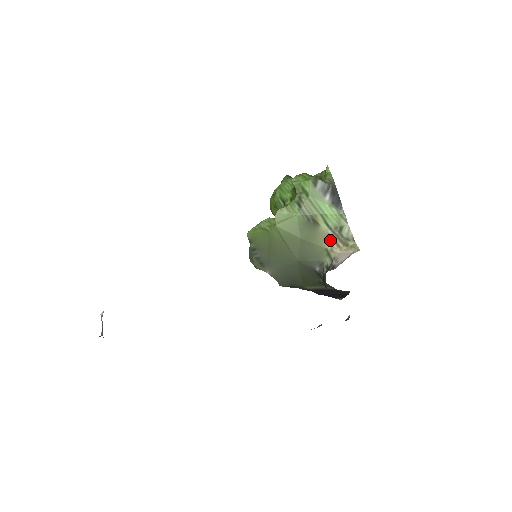
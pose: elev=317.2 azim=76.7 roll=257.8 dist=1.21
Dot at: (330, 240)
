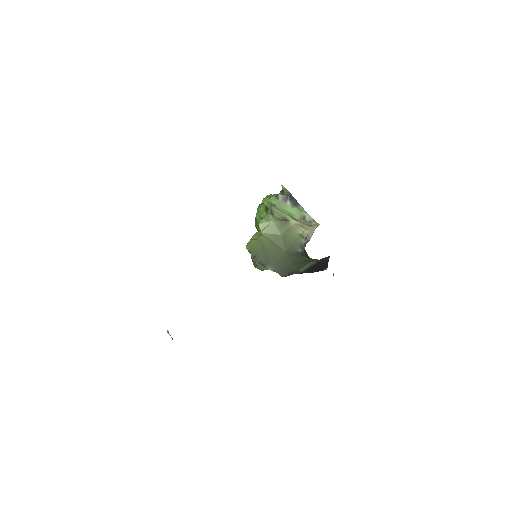
Dot at: (300, 227)
